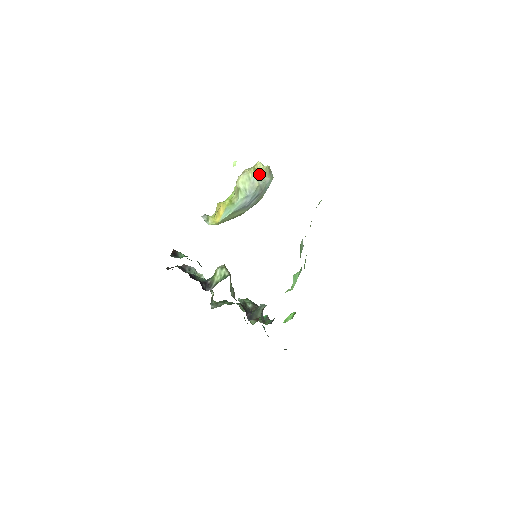
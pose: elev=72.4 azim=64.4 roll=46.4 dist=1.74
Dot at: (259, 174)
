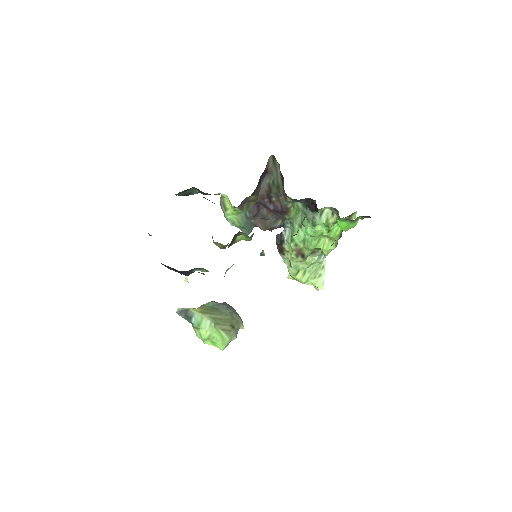
Dot at: occluded
